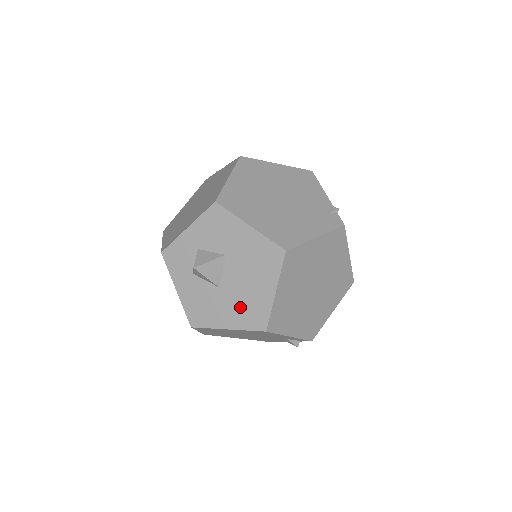
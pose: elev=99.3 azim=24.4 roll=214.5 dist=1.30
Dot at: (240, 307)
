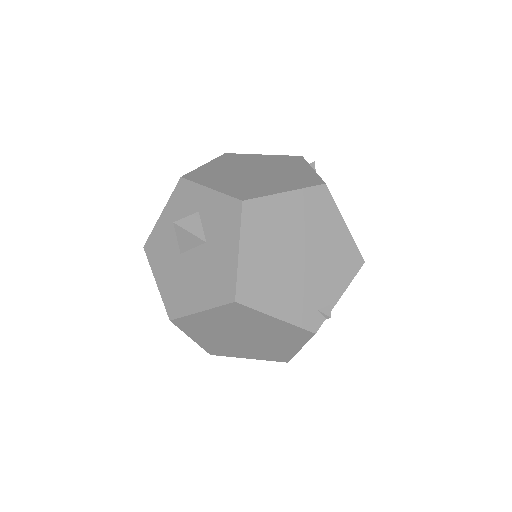
Dot at: (176, 284)
